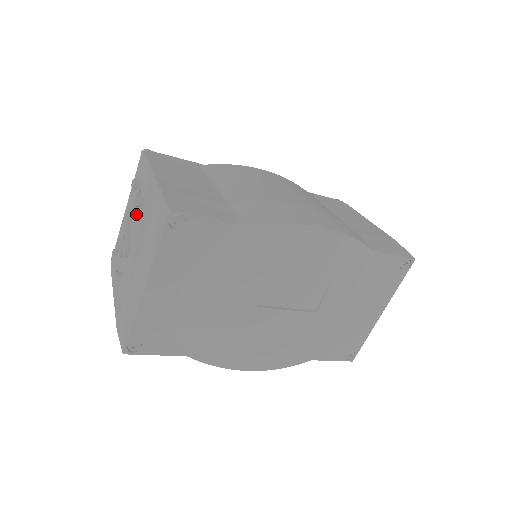
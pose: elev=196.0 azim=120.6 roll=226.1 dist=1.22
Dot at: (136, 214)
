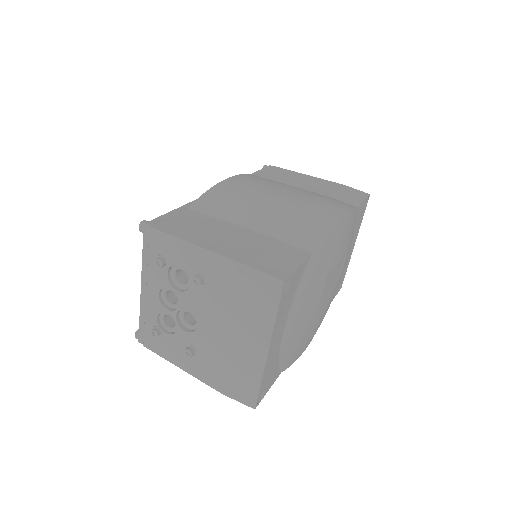
Dot at: (186, 291)
